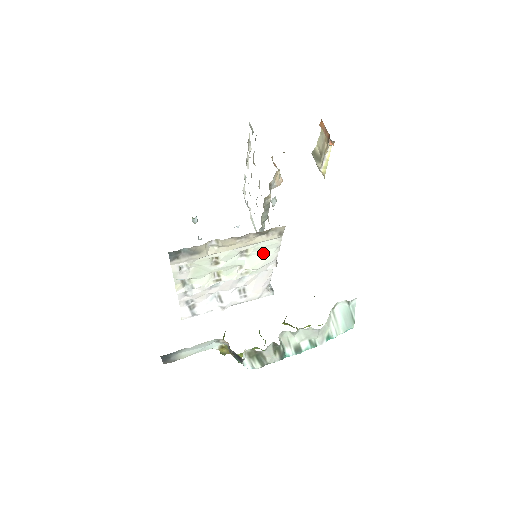
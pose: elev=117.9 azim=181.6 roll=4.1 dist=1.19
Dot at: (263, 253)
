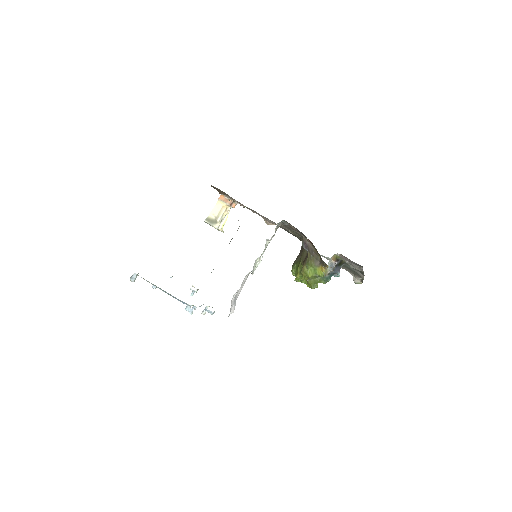
Dot at: (265, 249)
